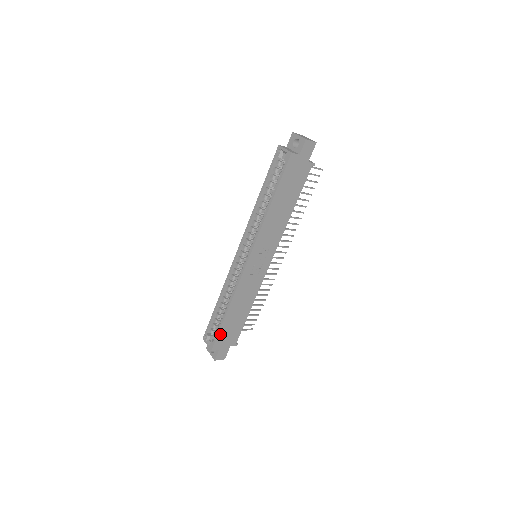
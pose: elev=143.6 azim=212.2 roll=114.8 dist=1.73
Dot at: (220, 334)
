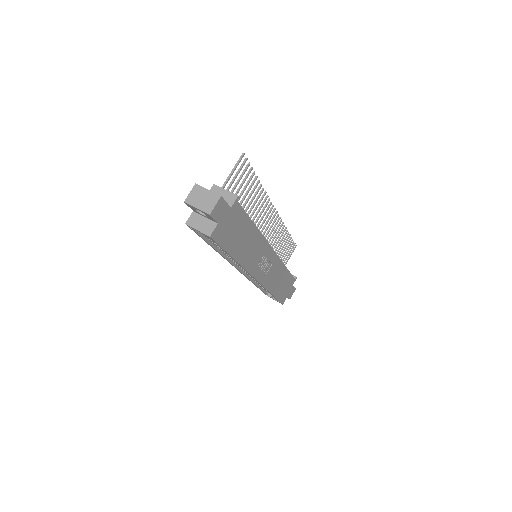
Dot at: (280, 298)
